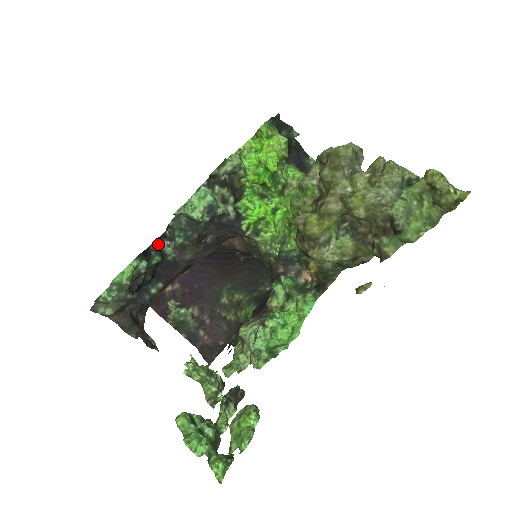
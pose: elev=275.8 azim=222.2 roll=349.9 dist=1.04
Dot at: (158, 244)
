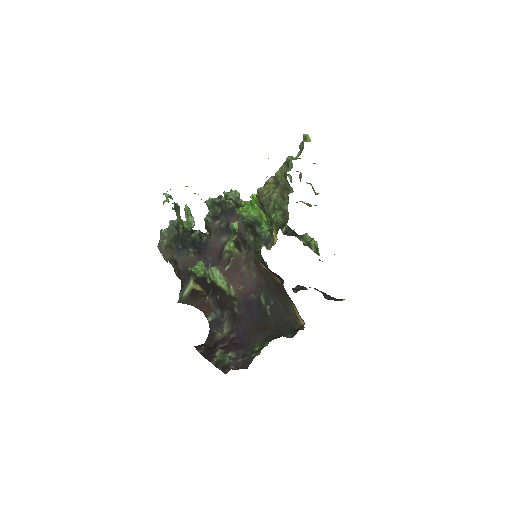
Dot at: (200, 234)
